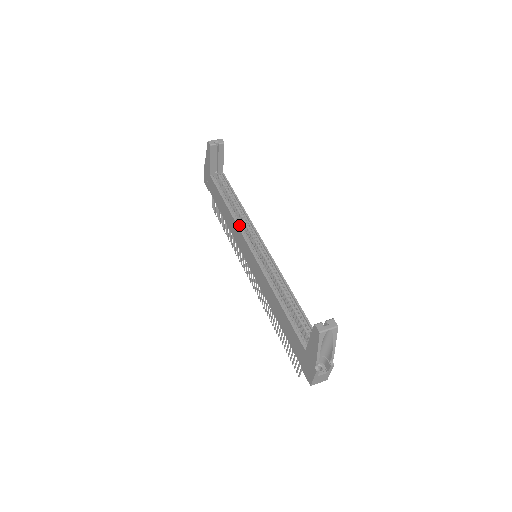
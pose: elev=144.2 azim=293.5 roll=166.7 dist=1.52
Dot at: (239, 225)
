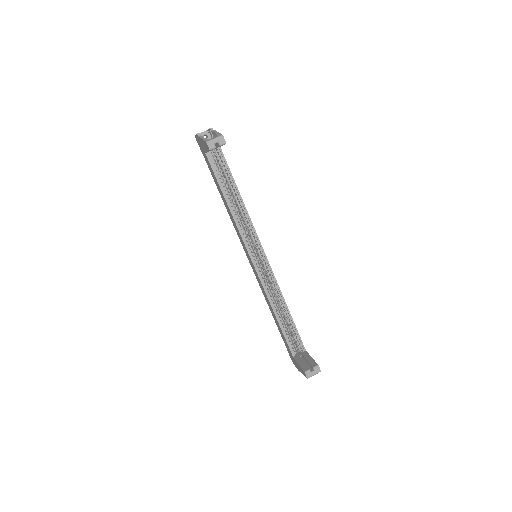
Dot at: (241, 230)
